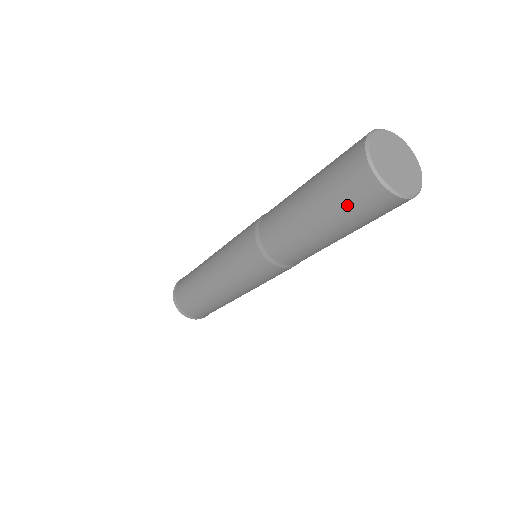
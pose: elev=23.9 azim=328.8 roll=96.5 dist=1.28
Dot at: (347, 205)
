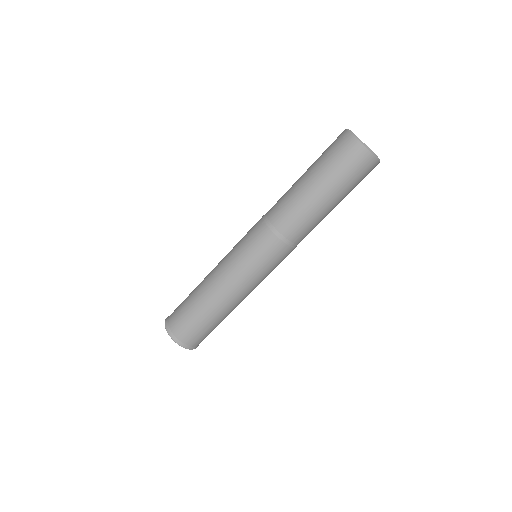
Dot at: (340, 165)
